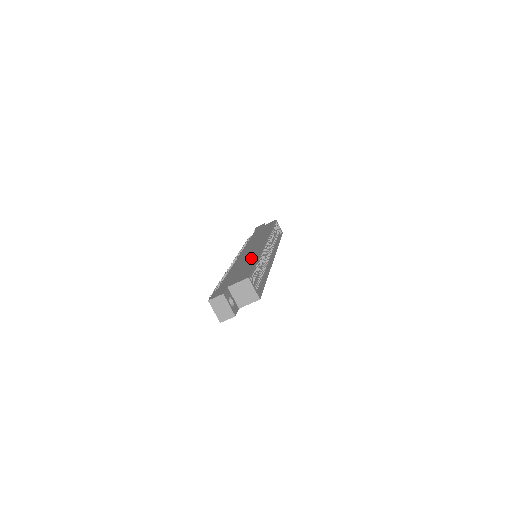
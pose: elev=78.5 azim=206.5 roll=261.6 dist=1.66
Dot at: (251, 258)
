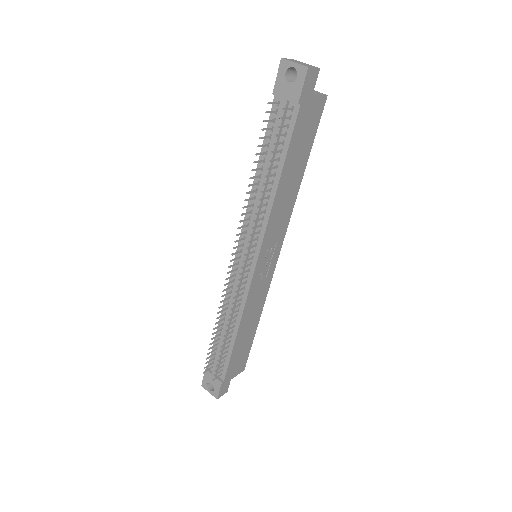
Dot at: occluded
